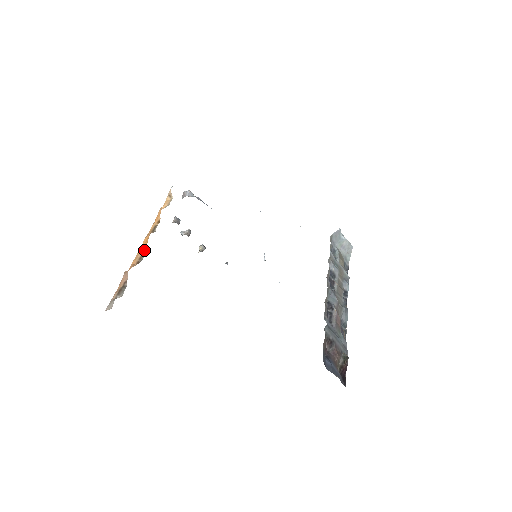
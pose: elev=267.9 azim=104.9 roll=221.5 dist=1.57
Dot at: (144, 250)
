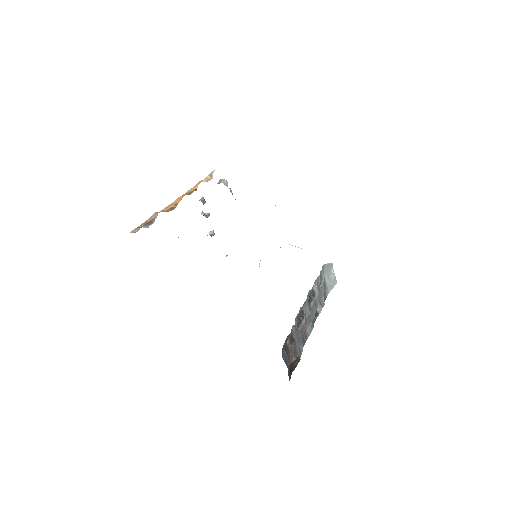
Dot at: (176, 204)
